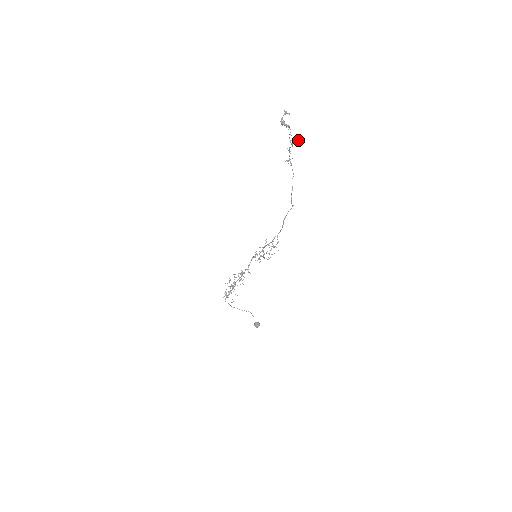
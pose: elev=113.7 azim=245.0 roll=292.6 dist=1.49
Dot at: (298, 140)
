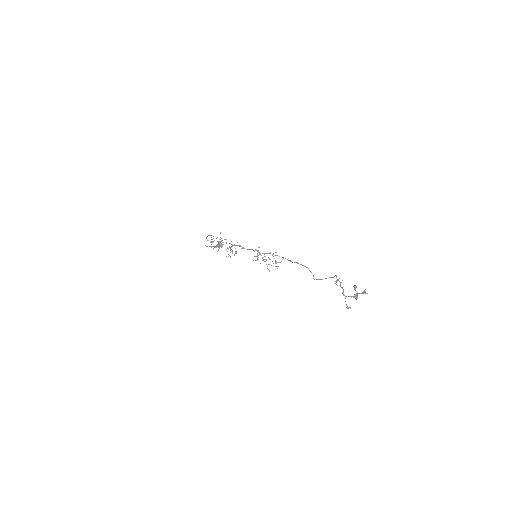
Dot at: occluded
